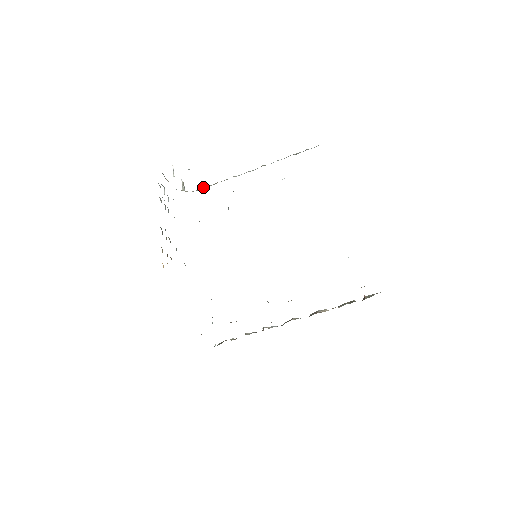
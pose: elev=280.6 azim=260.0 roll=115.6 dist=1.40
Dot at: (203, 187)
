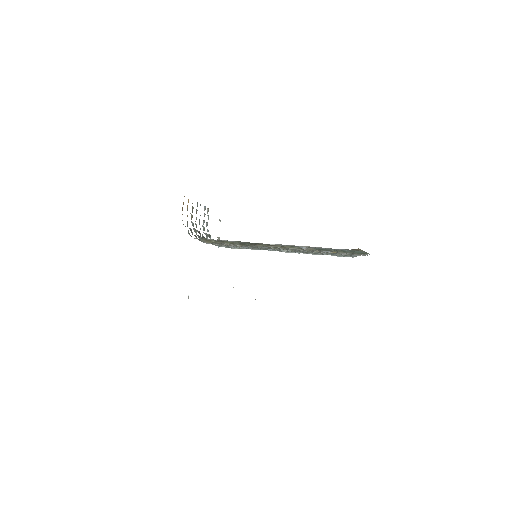
Dot at: occluded
